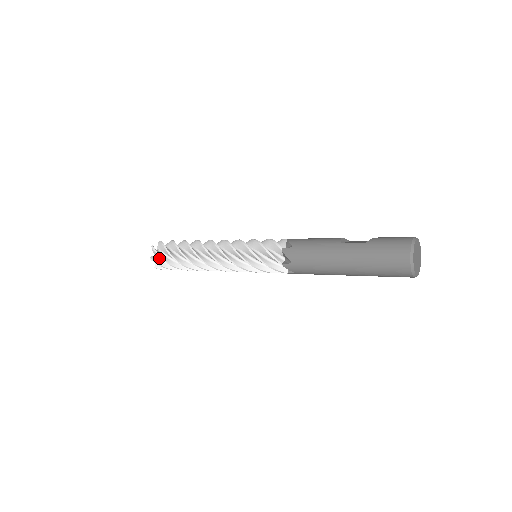
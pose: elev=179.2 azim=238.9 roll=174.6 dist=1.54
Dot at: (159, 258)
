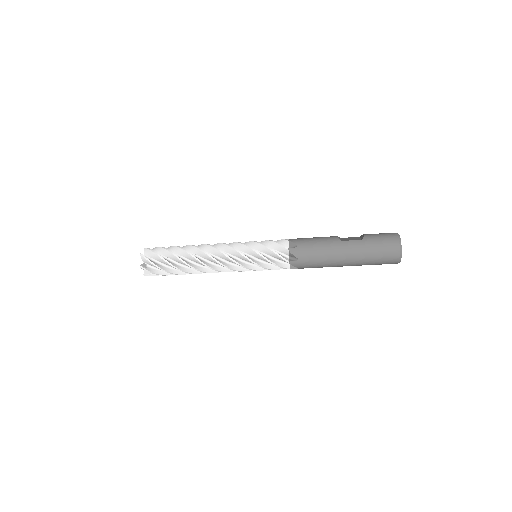
Dot at: (149, 265)
